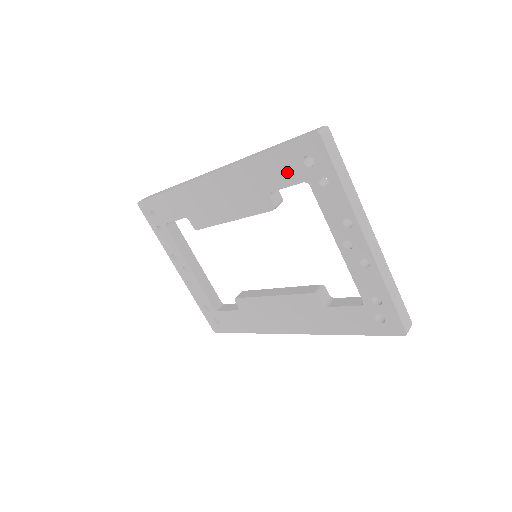
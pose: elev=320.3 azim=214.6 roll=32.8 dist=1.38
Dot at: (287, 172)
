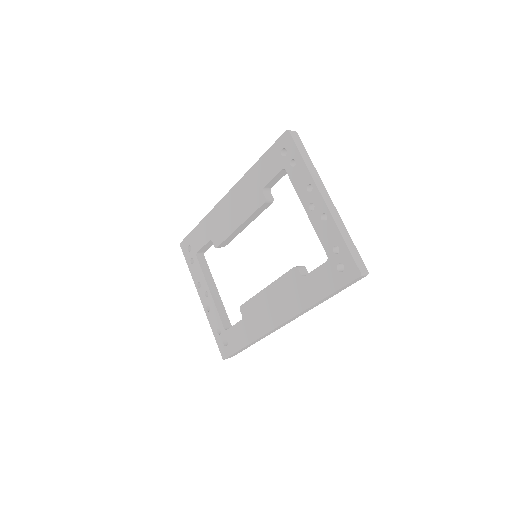
Dot at: (272, 167)
